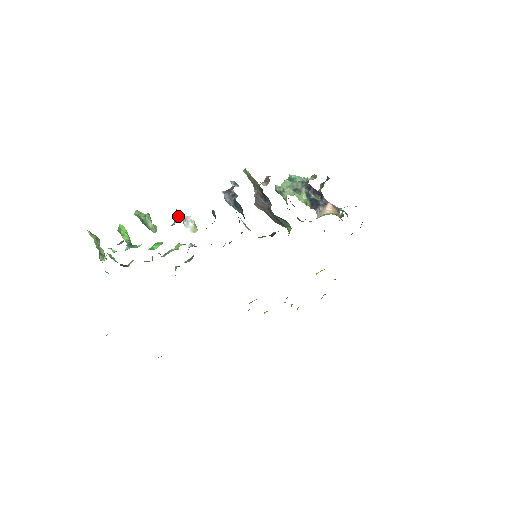
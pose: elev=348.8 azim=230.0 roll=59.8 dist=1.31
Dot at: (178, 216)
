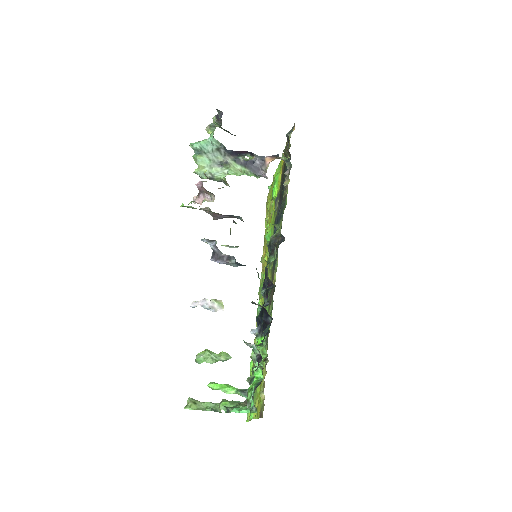
Dot at: (253, 345)
